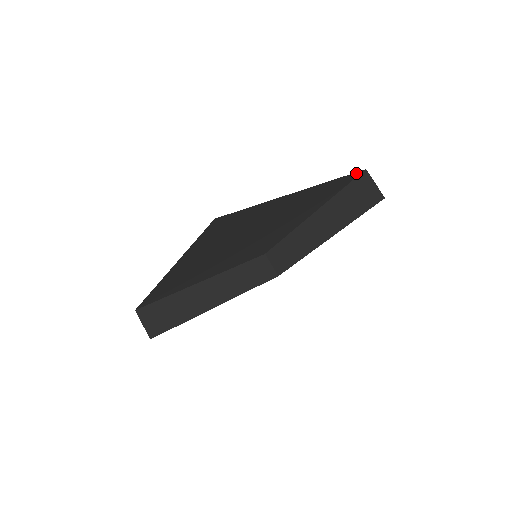
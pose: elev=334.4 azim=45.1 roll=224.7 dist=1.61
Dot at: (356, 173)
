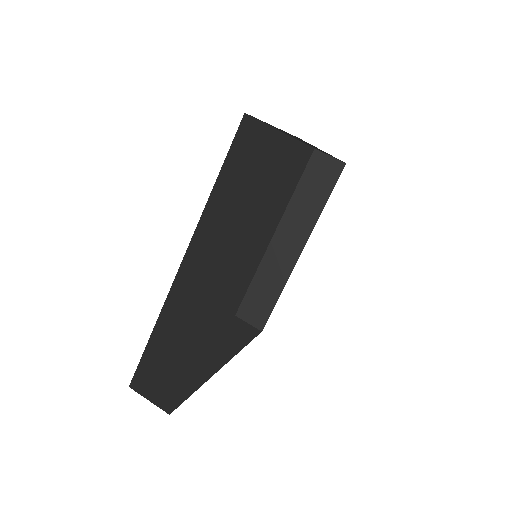
Dot at: (310, 150)
